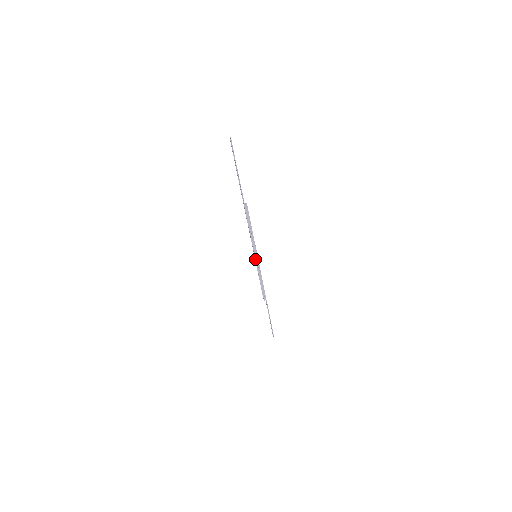
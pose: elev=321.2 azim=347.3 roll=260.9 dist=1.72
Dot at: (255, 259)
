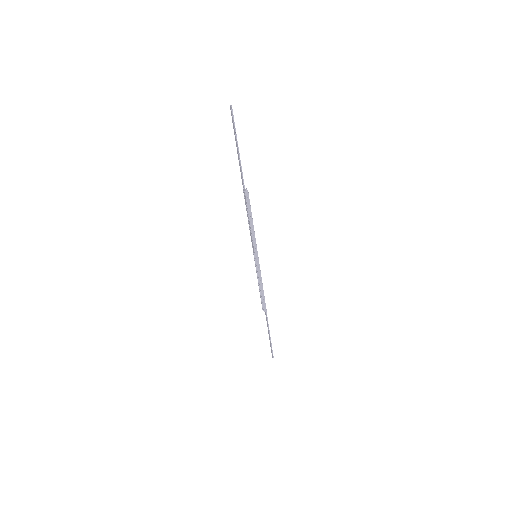
Dot at: (255, 260)
